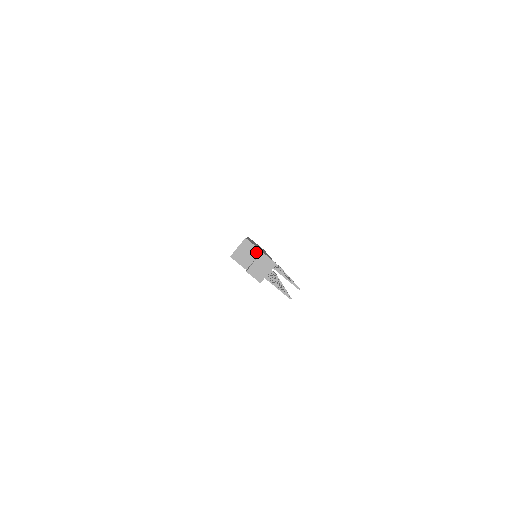
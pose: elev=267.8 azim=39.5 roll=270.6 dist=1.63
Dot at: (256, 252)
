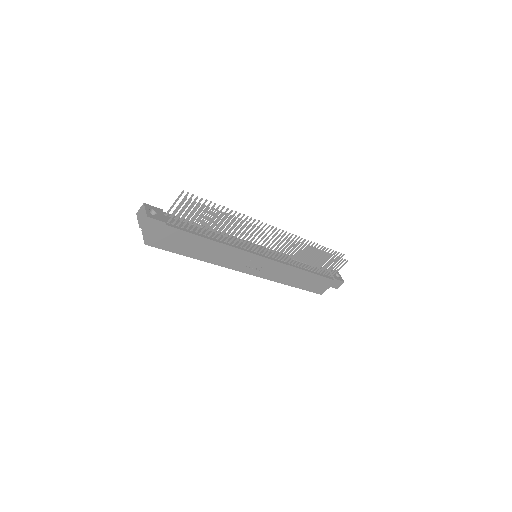
Dot at: occluded
